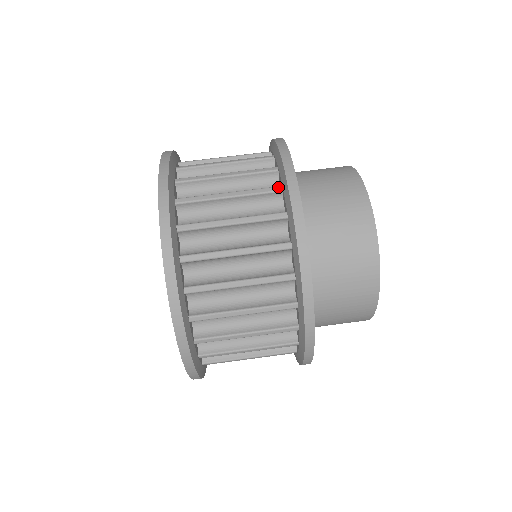
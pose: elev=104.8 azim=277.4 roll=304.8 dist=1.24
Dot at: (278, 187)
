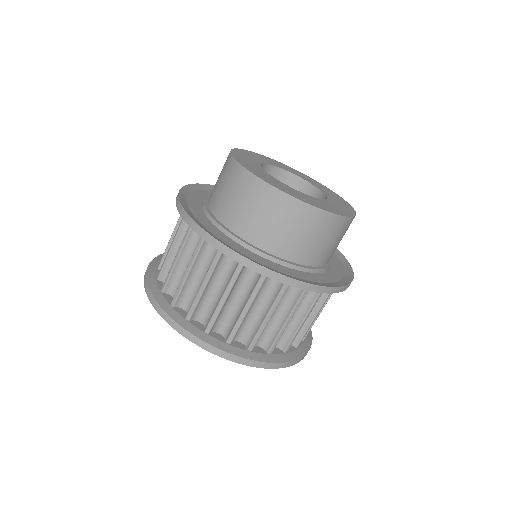
Dot at: occluded
